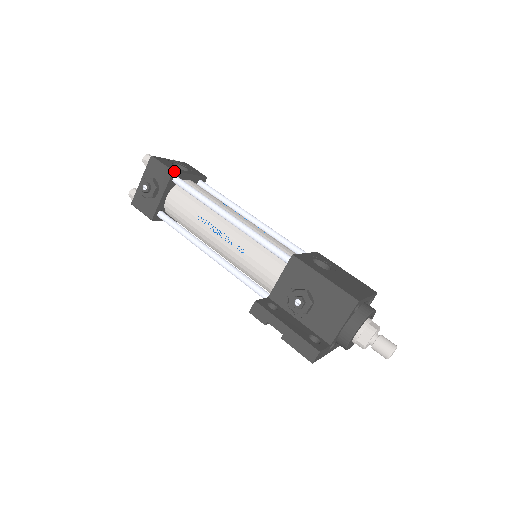
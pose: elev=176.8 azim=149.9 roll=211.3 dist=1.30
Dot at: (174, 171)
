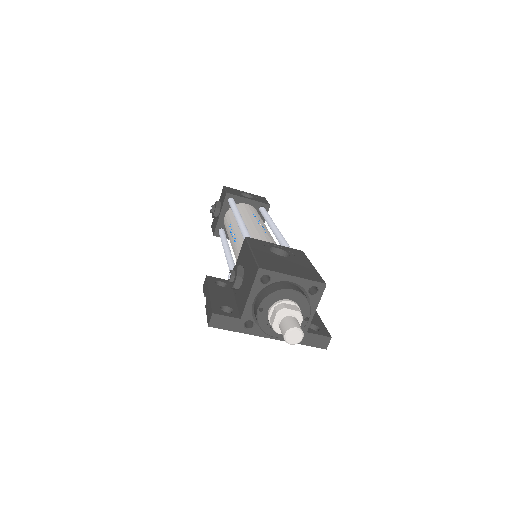
Dot at: (228, 193)
